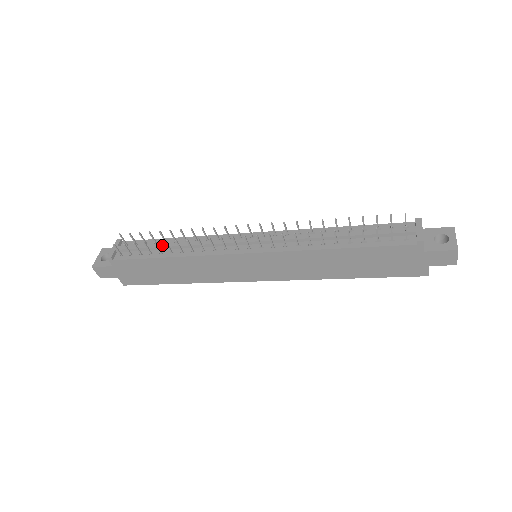
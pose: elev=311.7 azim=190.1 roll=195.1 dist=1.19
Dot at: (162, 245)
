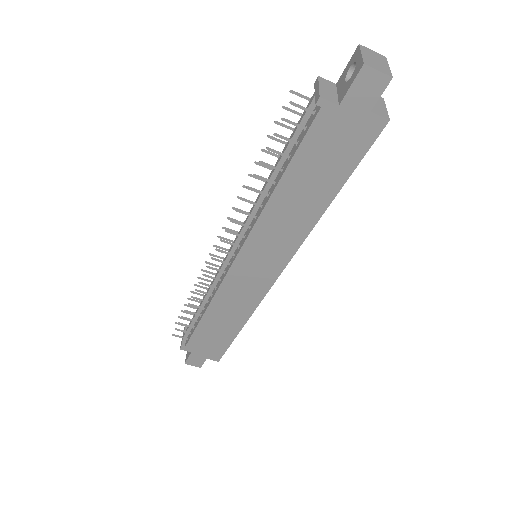
Dot at: (198, 308)
